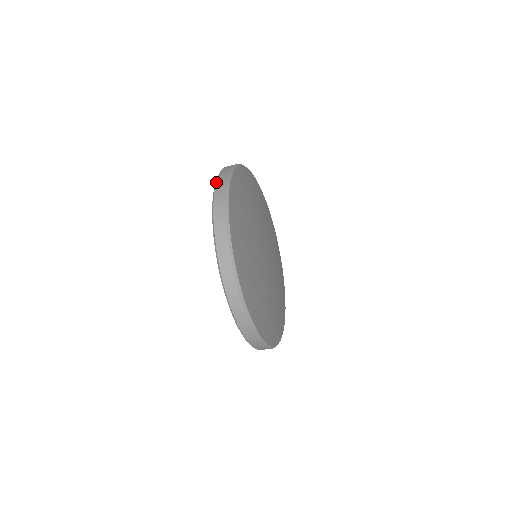
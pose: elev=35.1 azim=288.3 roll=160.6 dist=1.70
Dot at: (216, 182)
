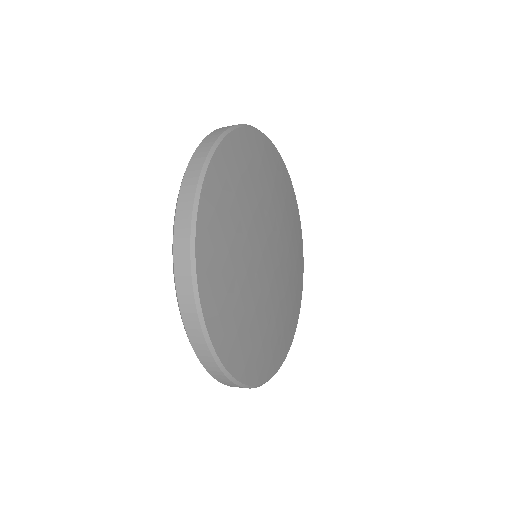
Dot at: (173, 238)
